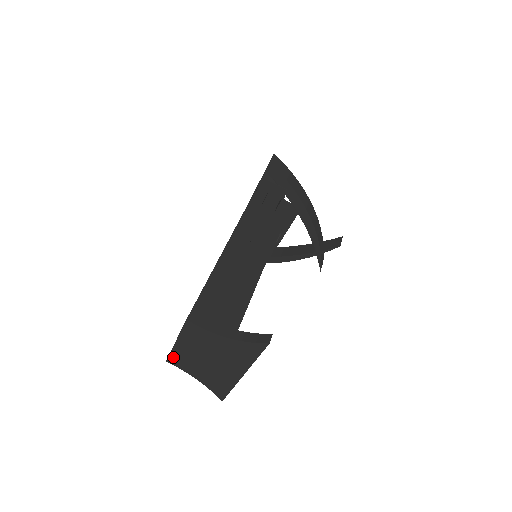
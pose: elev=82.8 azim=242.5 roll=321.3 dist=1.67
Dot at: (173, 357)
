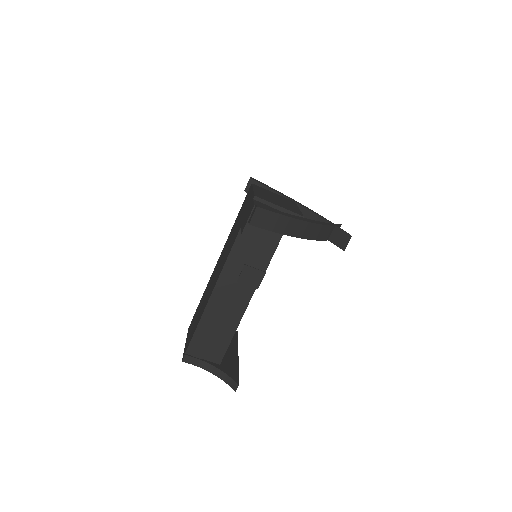
Dot at: occluded
